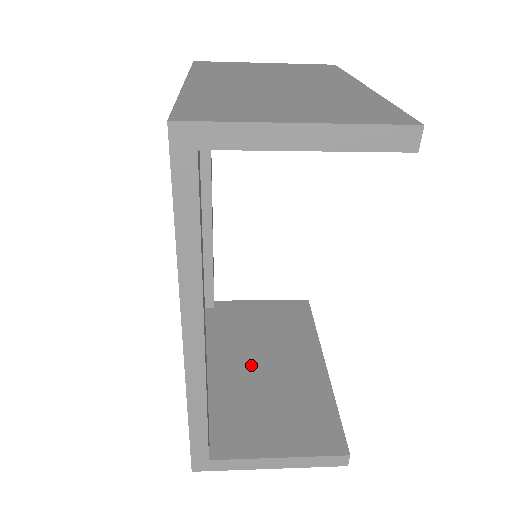
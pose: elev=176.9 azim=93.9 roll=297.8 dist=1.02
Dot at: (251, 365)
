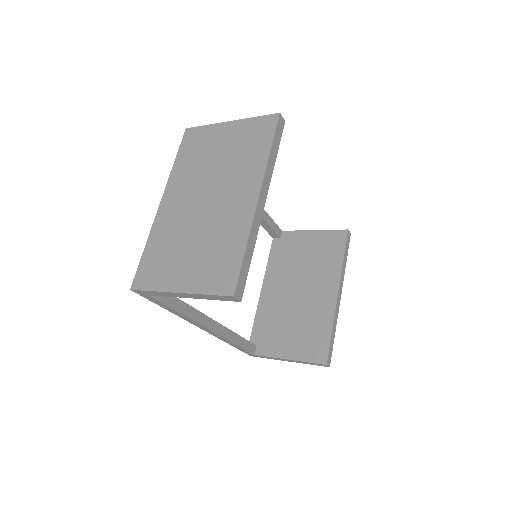
Dot at: (291, 292)
